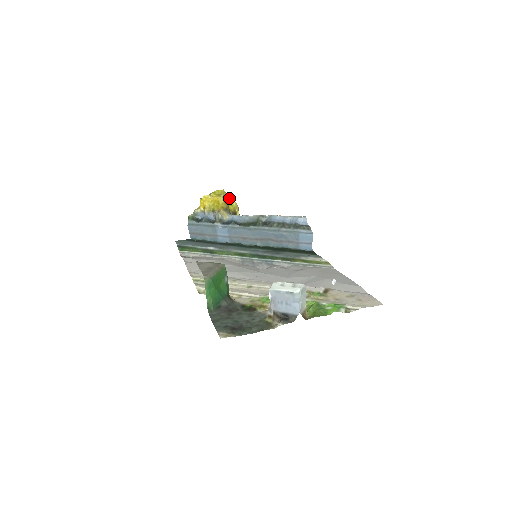
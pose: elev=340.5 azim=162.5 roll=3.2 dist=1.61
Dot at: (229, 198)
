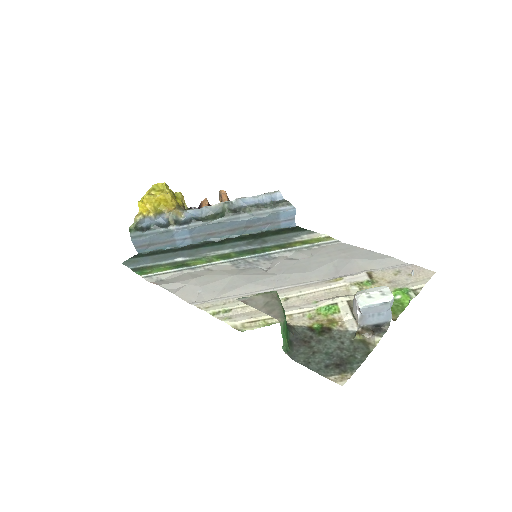
Dot at: occluded
